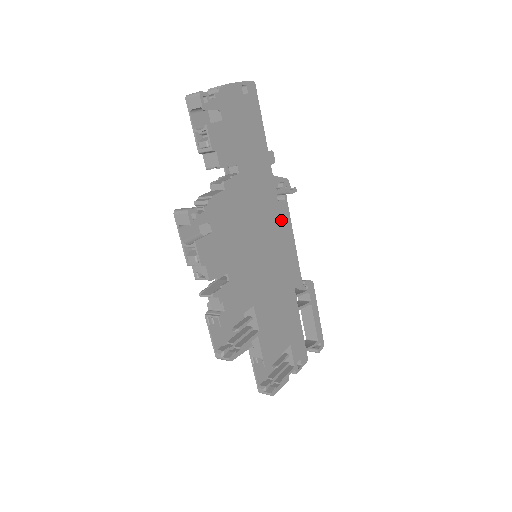
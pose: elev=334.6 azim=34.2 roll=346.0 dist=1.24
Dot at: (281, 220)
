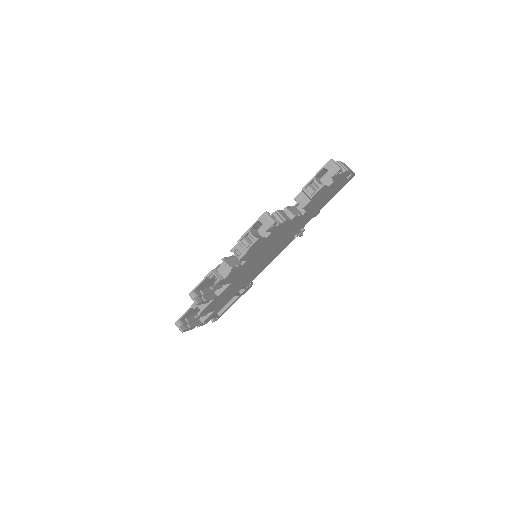
Dot at: (283, 247)
